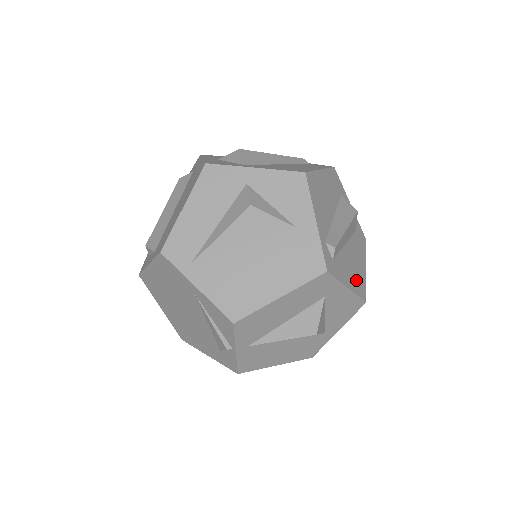
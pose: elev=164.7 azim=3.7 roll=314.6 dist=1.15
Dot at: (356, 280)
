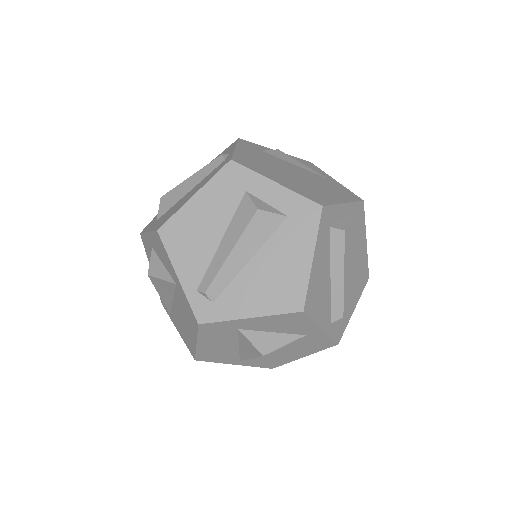
Dot at: (276, 294)
